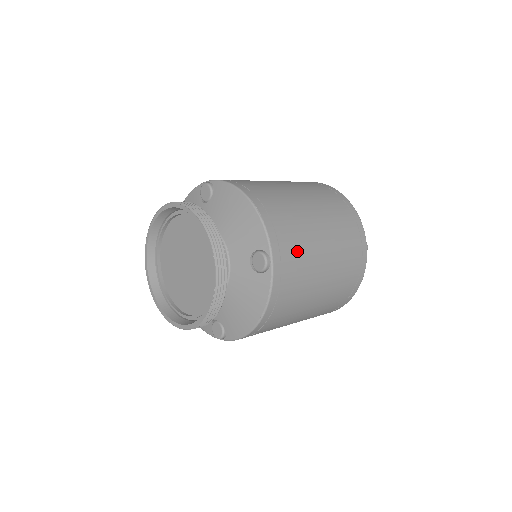
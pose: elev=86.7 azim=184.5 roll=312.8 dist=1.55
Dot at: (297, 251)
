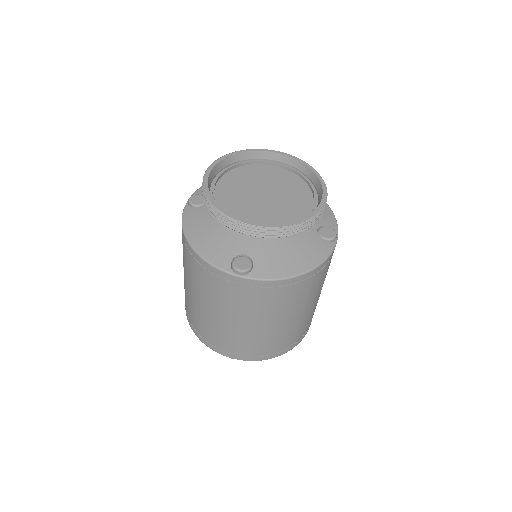
Dot at: occluded
